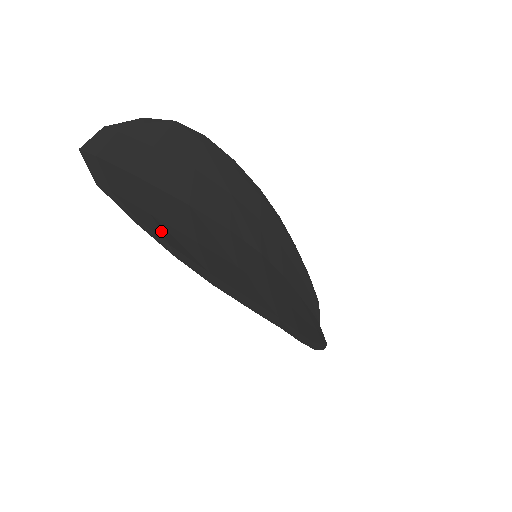
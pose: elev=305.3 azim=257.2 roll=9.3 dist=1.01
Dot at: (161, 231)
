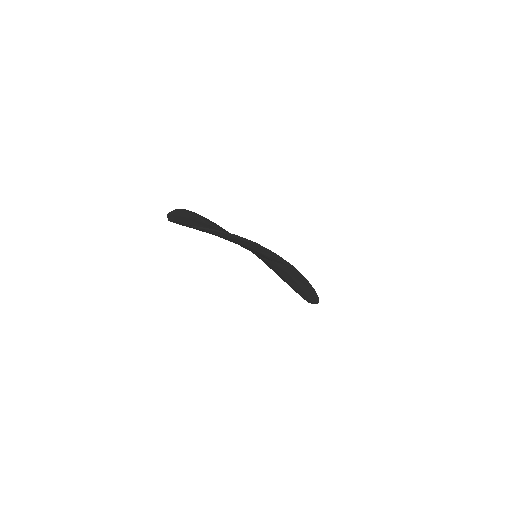
Dot at: occluded
